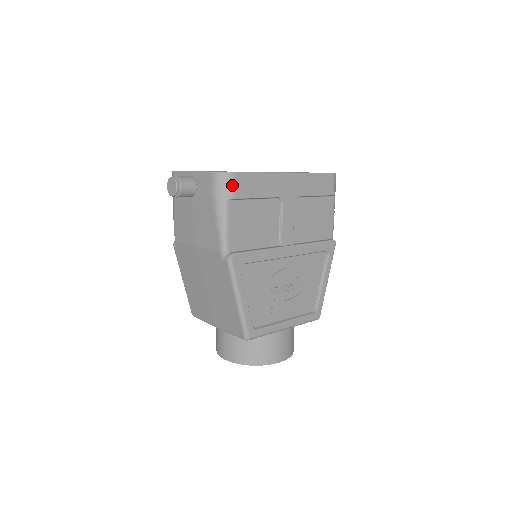
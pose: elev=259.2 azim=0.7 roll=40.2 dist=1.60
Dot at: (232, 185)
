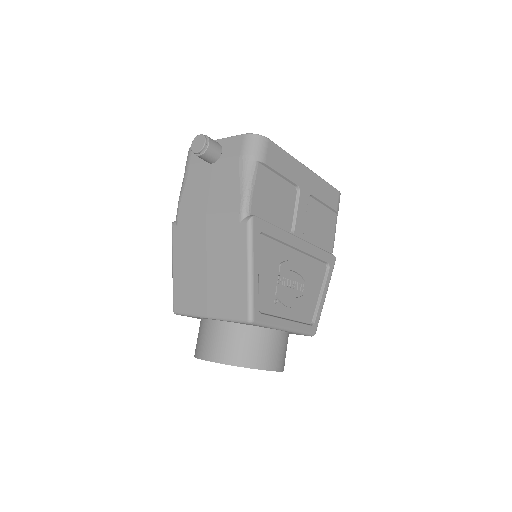
Dot at: (264, 149)
